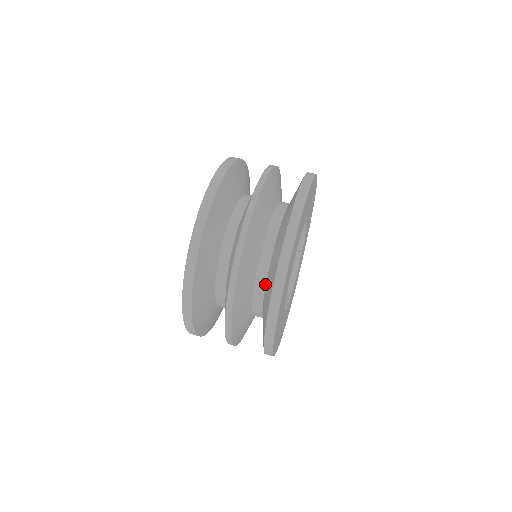
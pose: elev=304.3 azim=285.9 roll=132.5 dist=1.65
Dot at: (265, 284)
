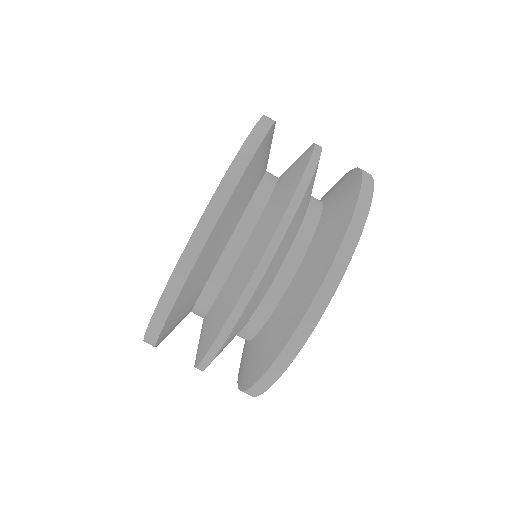
Dot at: (252, 338)
